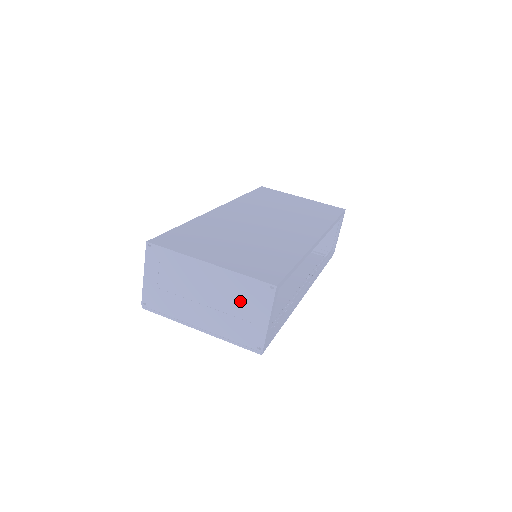
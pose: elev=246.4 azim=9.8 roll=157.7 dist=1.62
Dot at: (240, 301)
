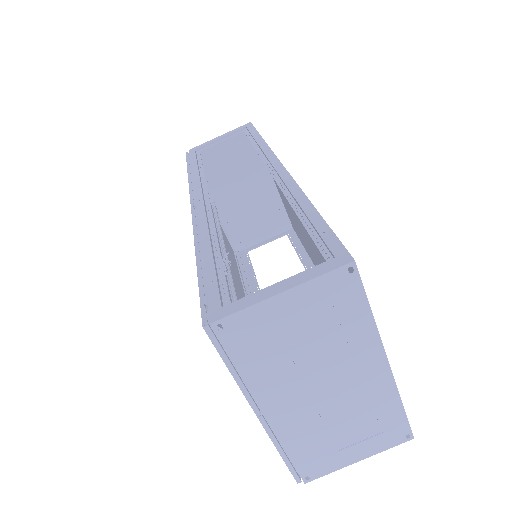
Dot at: (357, 423)
